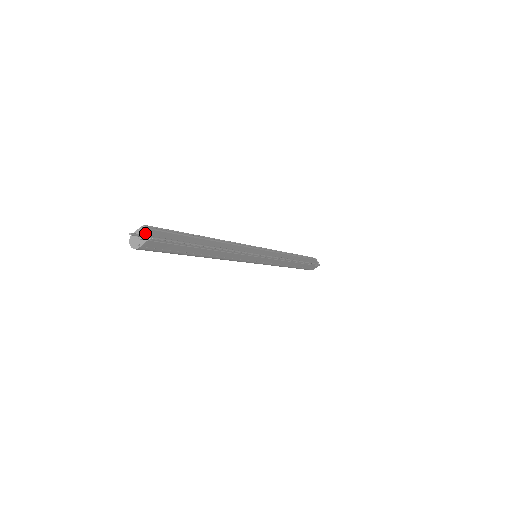
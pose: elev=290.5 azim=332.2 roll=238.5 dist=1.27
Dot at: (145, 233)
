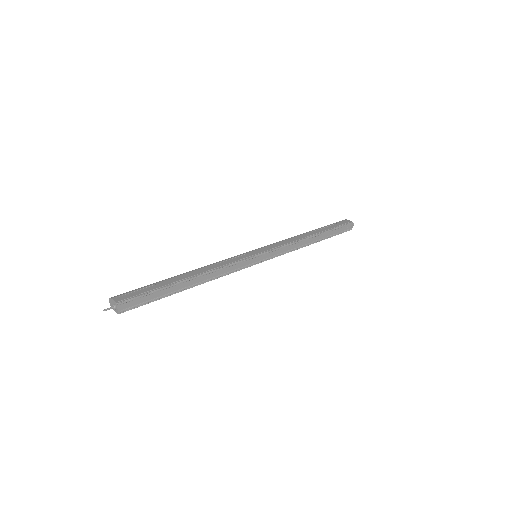
Dot at: (117, 309)
